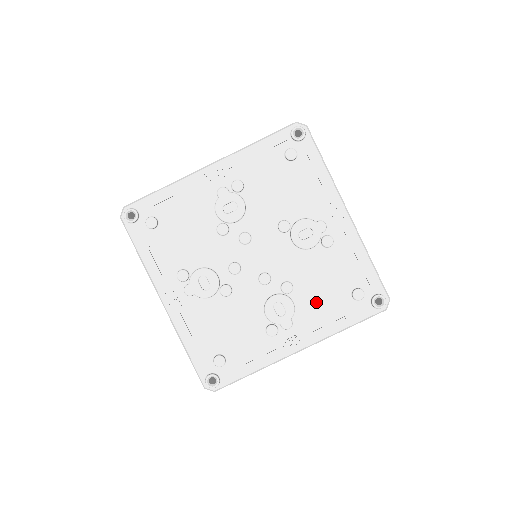
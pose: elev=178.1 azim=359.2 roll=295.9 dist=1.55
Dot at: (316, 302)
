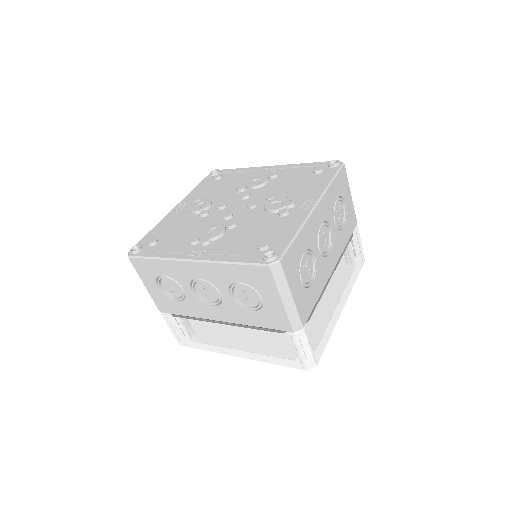
Dot at: (236, 240)
